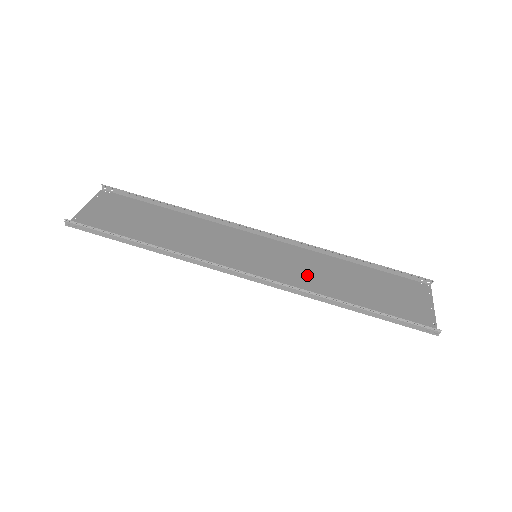
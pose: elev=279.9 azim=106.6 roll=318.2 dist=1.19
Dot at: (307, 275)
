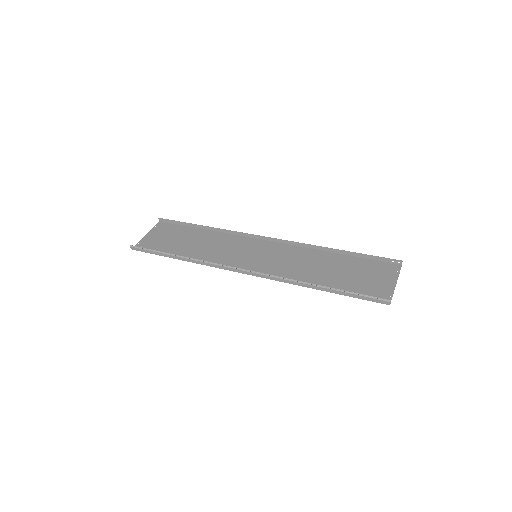
Dot at: (292, 266)
